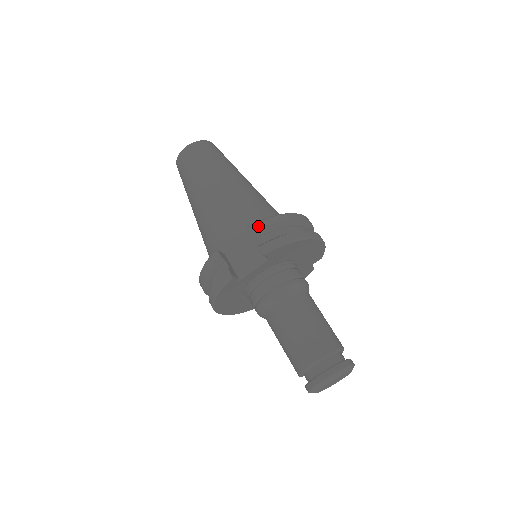
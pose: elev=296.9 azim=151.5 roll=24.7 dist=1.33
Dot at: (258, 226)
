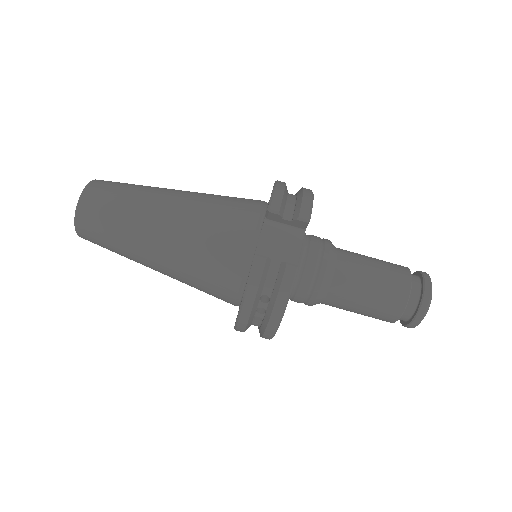
Dot at: (277, 201)
